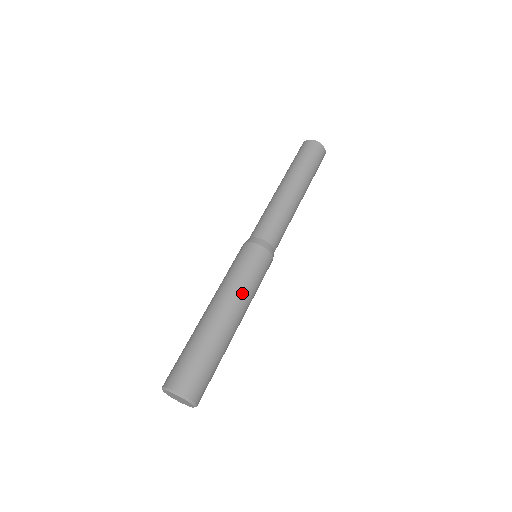
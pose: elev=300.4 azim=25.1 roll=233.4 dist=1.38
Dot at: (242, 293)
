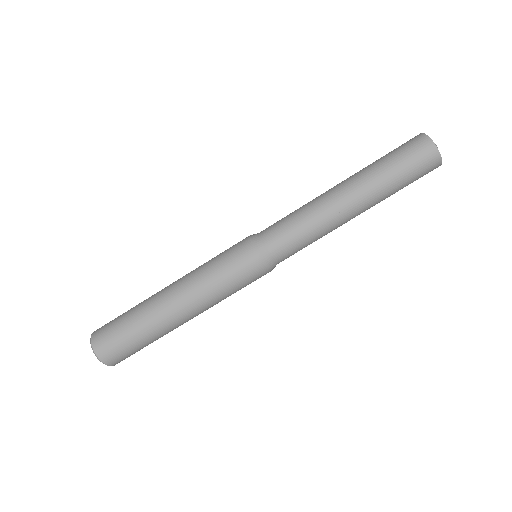
Dot at: (208, 299)
